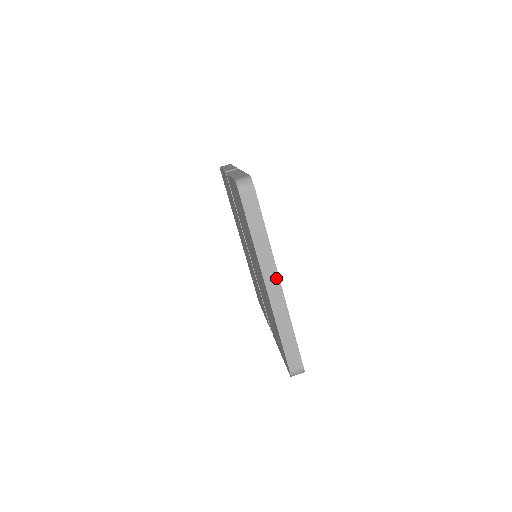
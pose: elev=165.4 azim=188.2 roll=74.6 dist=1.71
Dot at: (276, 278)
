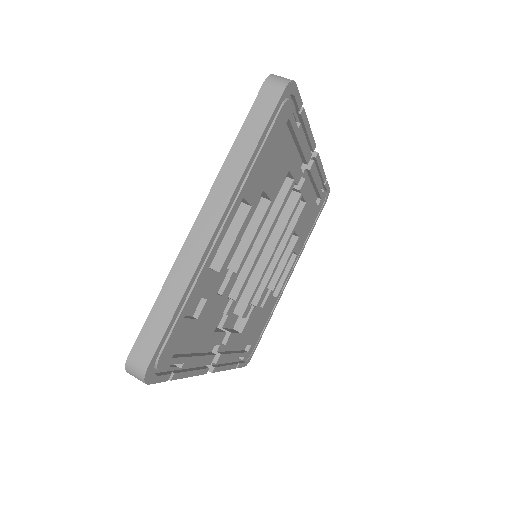
Dot at: (218, 214)
